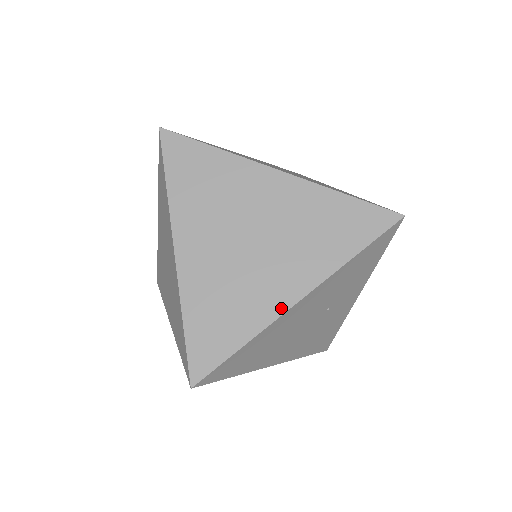
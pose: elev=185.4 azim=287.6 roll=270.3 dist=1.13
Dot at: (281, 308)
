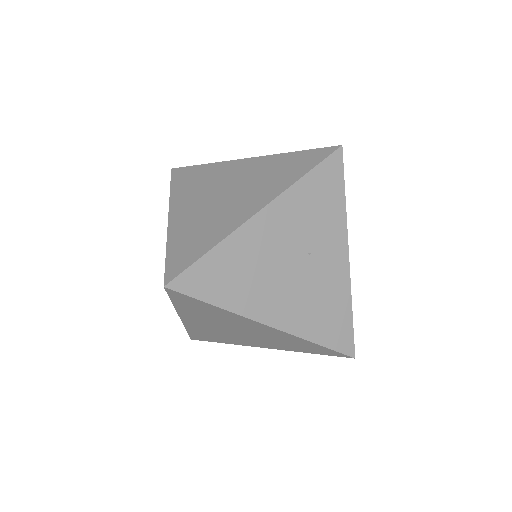
Dot at: (244, 219)
